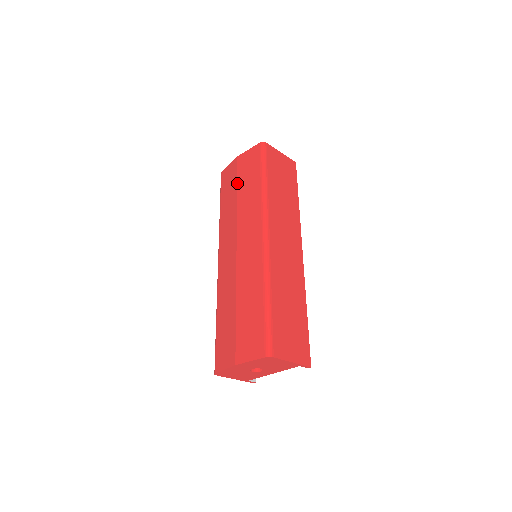
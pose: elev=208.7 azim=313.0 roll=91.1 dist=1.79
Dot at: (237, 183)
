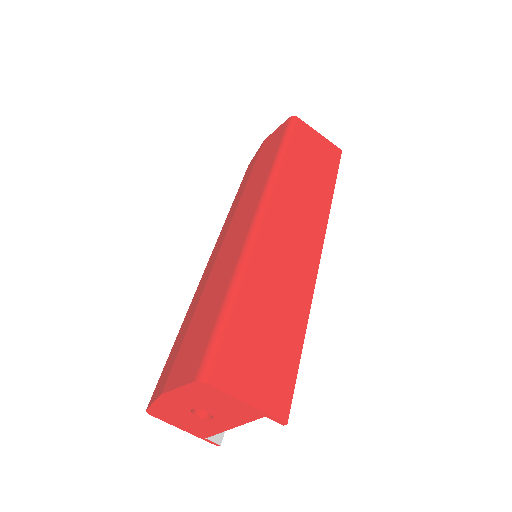
Dot at: (253, 167)
